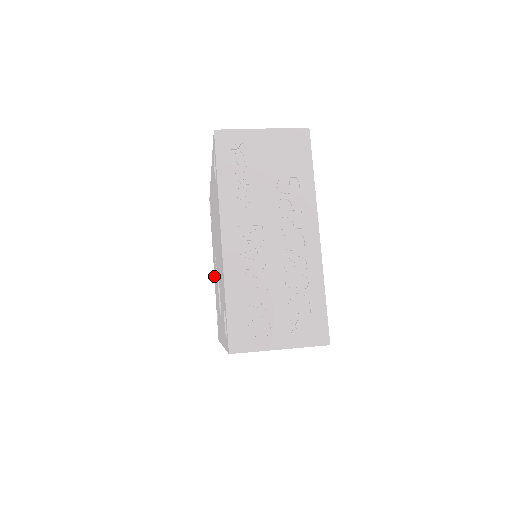
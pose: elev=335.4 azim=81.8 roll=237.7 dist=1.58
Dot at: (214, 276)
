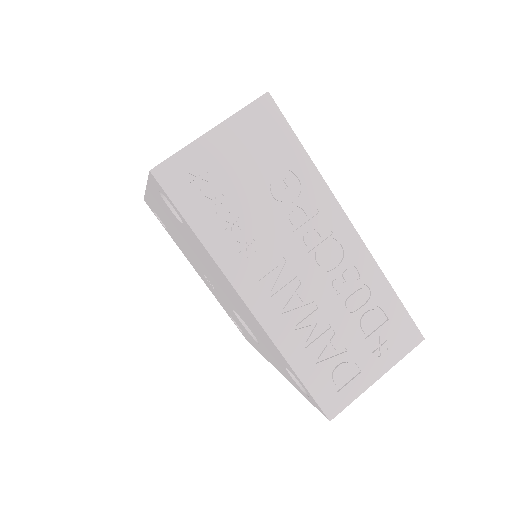
Dot at: occluded
